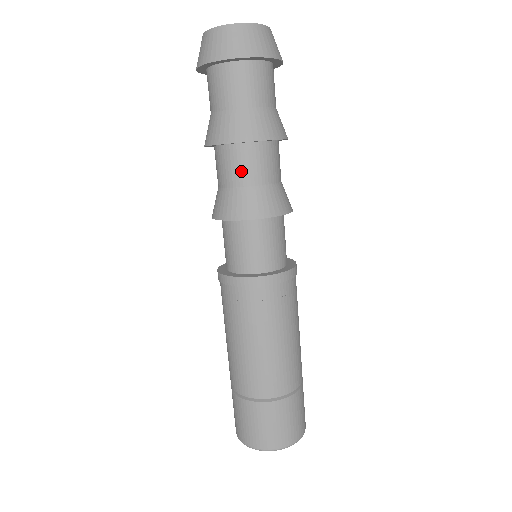
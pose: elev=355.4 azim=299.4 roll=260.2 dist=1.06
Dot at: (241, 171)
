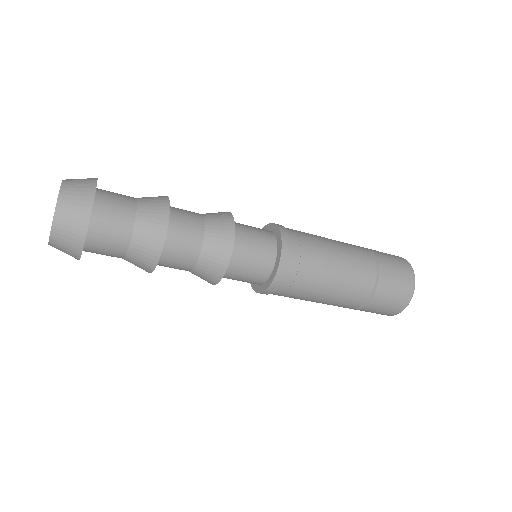
Dot at: (175, 268)
